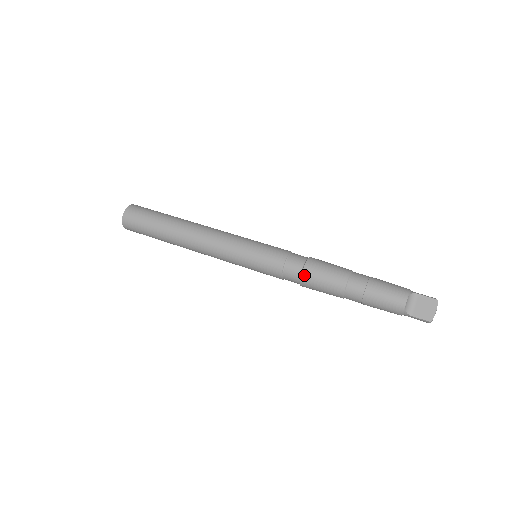
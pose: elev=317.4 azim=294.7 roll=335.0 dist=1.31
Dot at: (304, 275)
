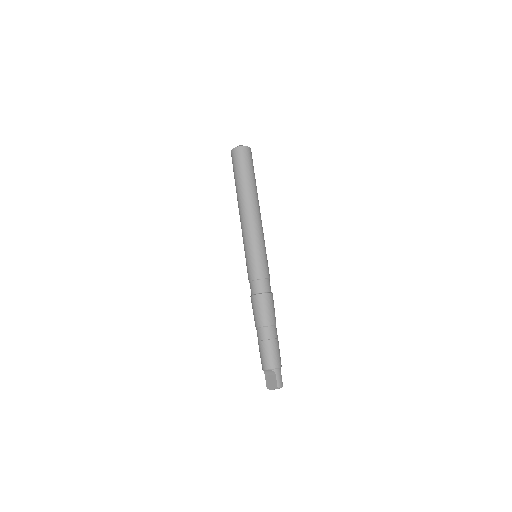
Dot at: (251, 298)
